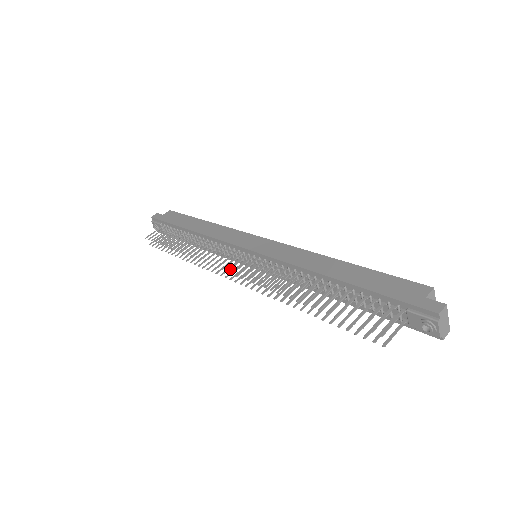
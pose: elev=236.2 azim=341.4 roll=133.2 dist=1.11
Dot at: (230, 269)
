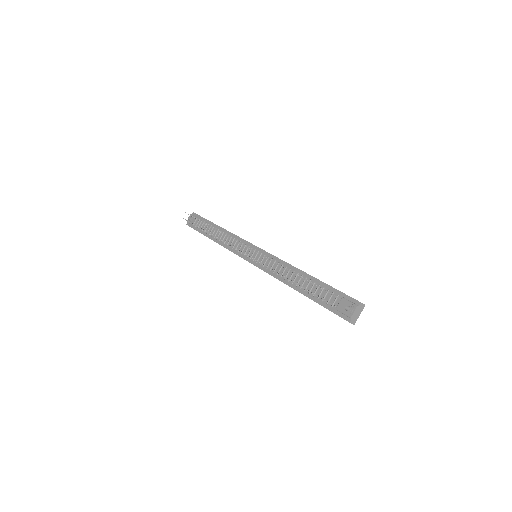
Dot at: occluded
